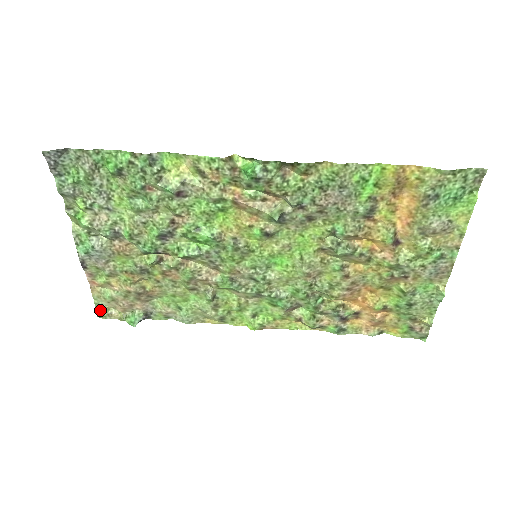
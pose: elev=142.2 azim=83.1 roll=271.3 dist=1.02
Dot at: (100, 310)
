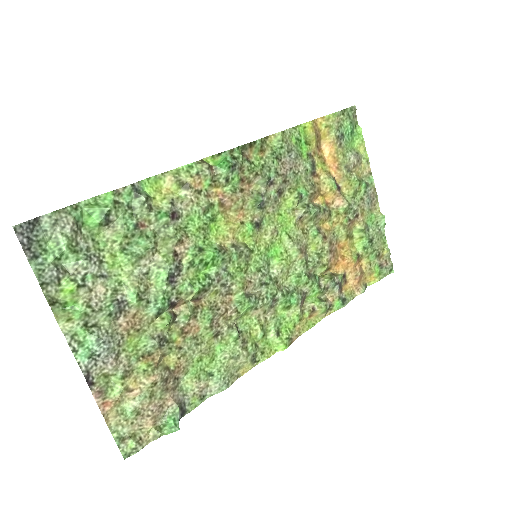
Dot at: (125, 444)
